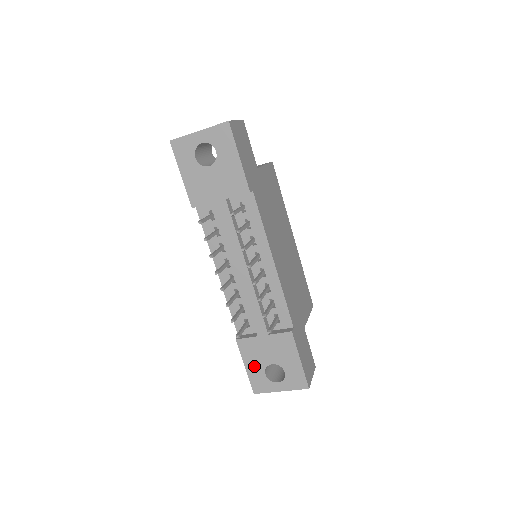
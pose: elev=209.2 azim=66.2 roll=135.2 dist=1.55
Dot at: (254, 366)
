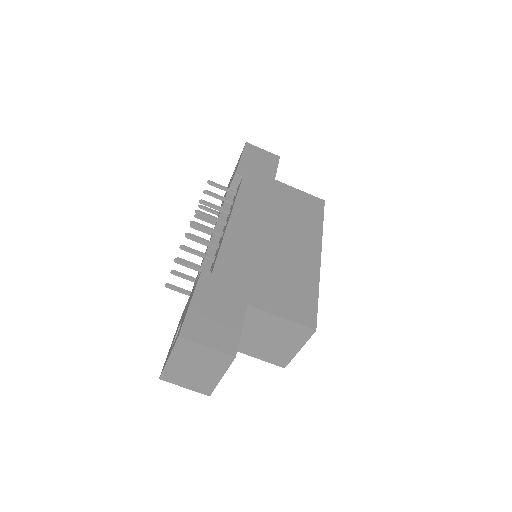
Dot at: (174, 337)
